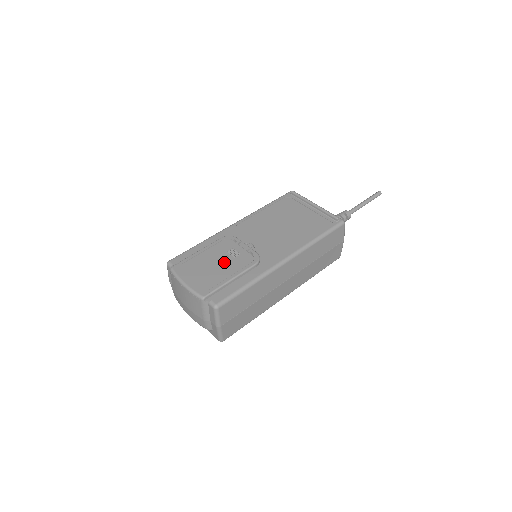
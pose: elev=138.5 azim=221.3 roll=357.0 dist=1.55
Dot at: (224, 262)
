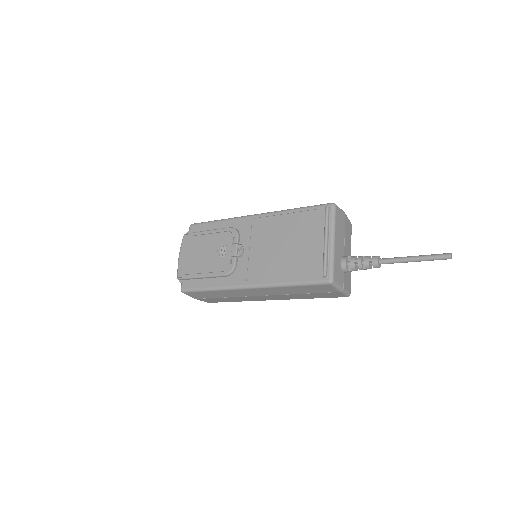
Dot at: (210, 256)
